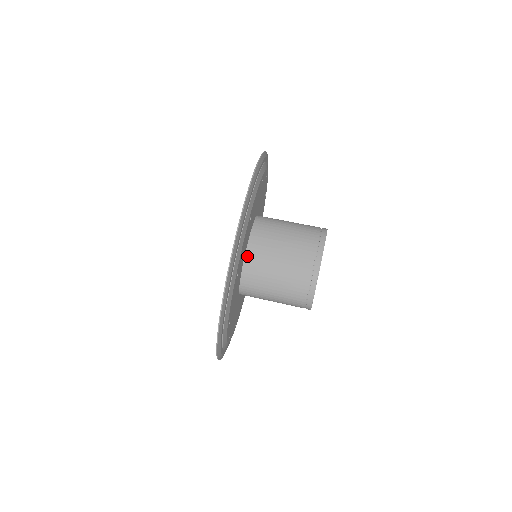
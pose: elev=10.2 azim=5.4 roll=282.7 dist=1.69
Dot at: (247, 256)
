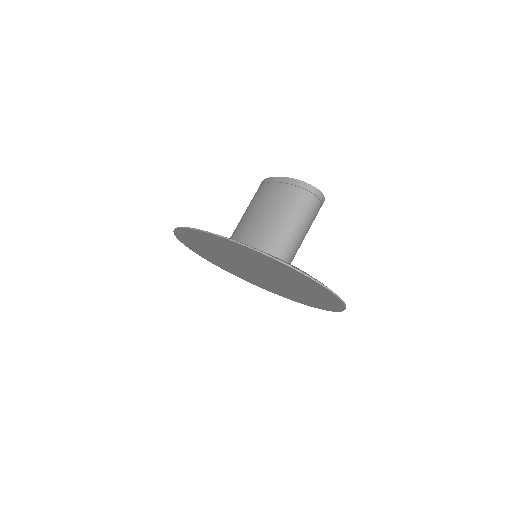
Dot at: occluded
